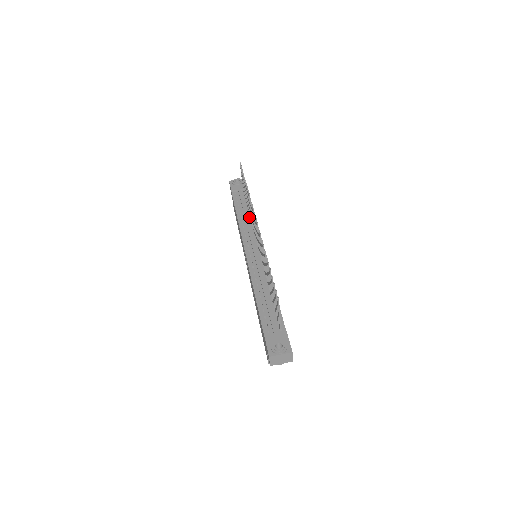
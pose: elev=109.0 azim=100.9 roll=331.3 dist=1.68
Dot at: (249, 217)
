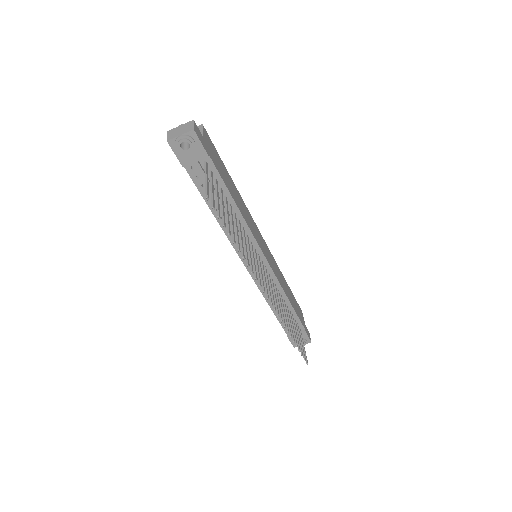
Dot at: (233, 216)
